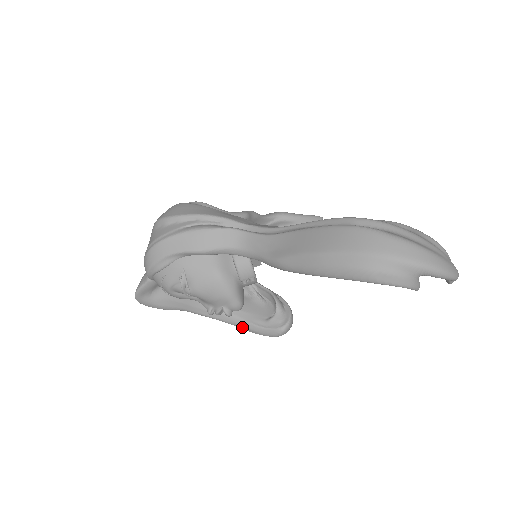
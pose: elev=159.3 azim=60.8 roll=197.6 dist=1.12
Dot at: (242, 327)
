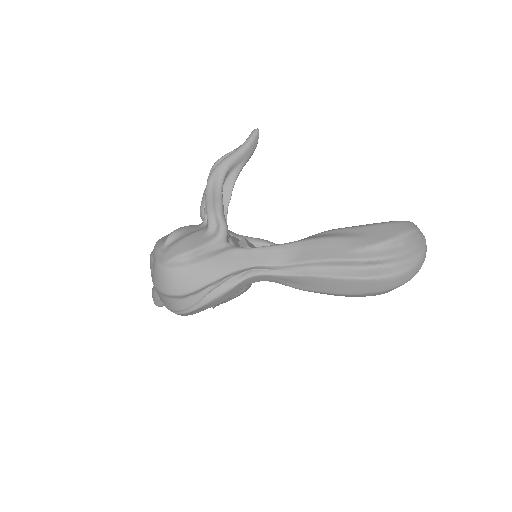
Dot at: occluded
